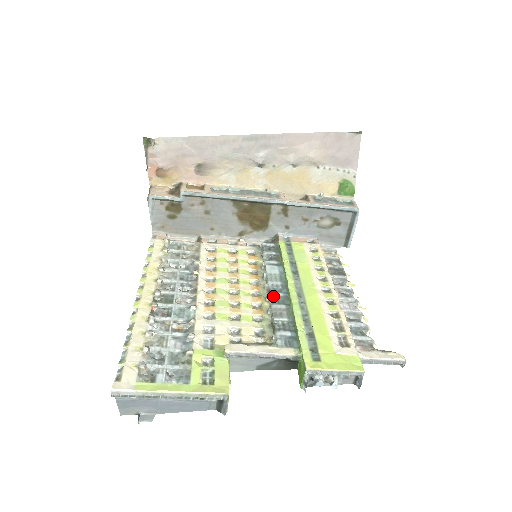
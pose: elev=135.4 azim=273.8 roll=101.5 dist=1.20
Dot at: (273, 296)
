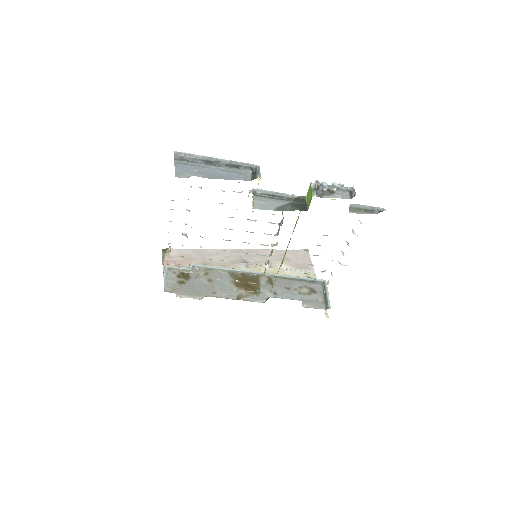
Dot at: (276, 244)
